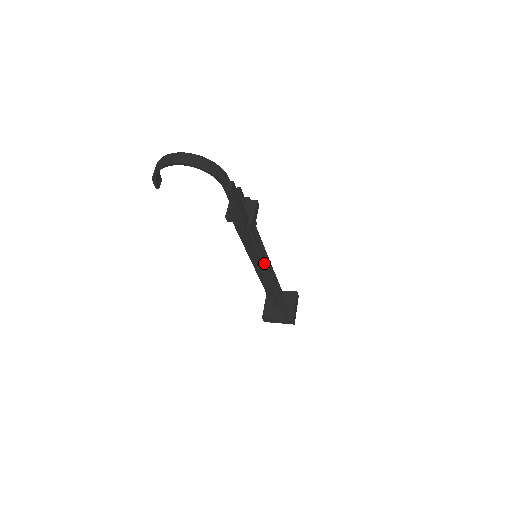
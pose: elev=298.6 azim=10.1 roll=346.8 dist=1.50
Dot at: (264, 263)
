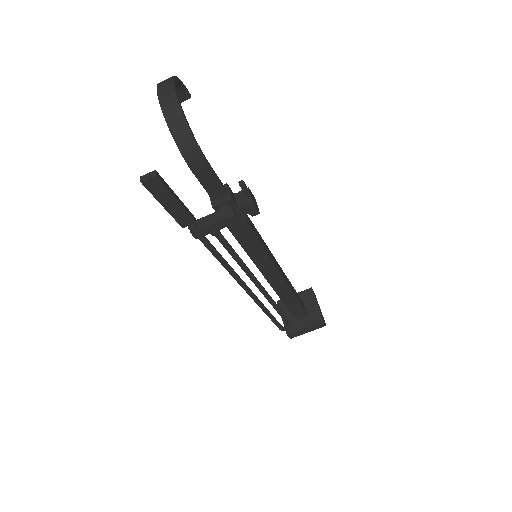
Dot at: (229, 271)
